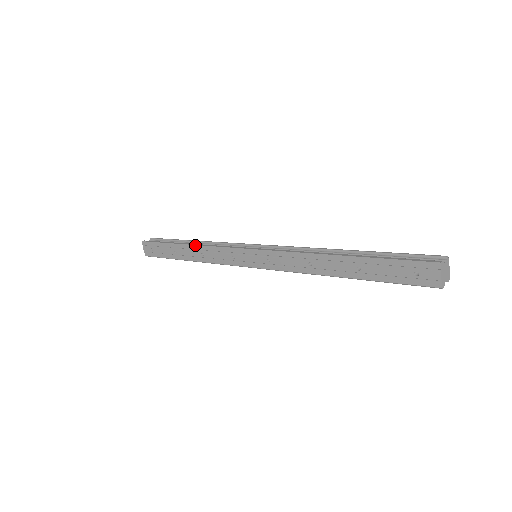
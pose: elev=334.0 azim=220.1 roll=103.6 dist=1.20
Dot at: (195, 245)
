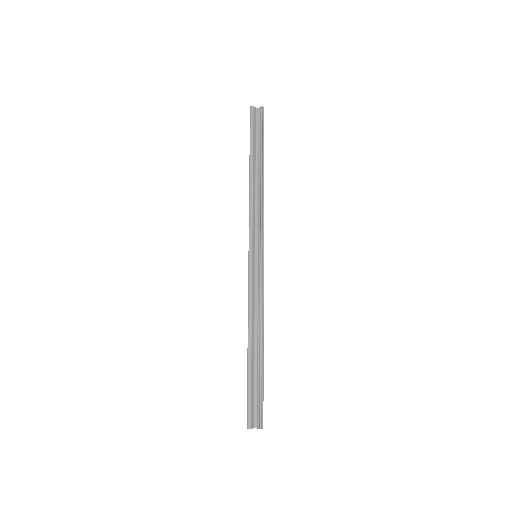
Dot at: (249, 186)
